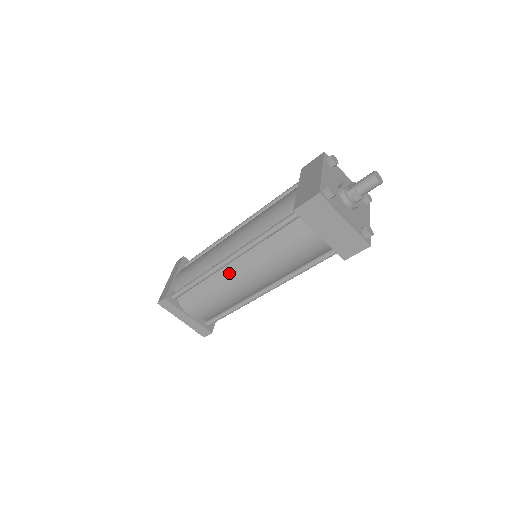
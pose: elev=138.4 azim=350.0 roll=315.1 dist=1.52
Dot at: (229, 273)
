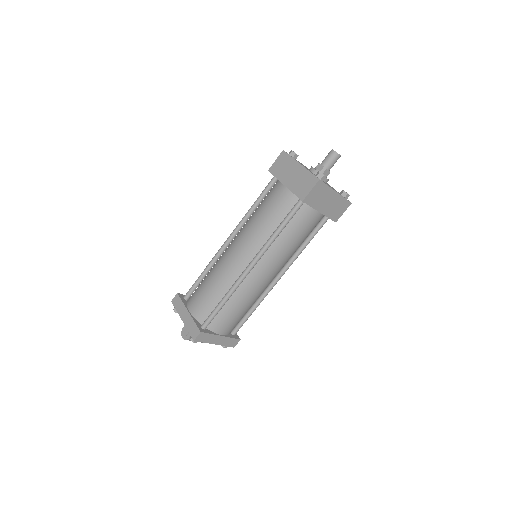
Dot at: (252, 278)
